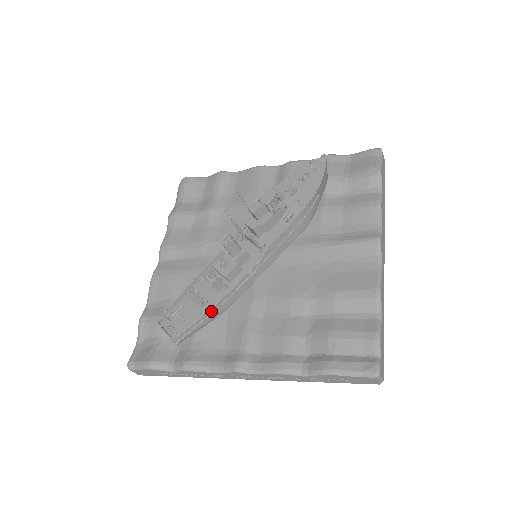
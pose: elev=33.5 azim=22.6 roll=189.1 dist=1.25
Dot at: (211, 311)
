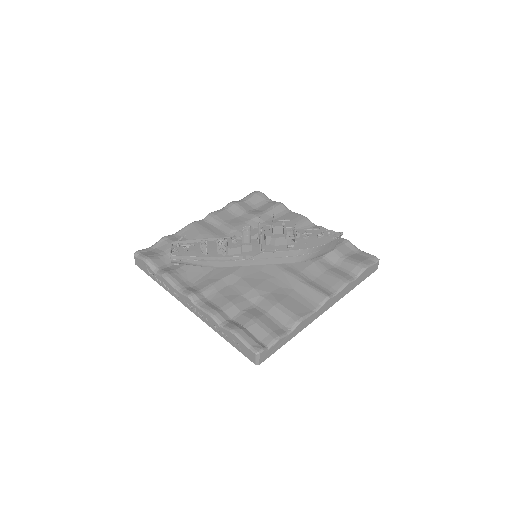
Dot at: (205, 259)
